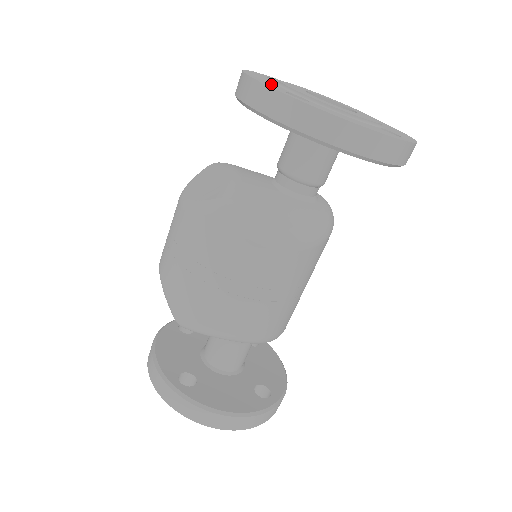
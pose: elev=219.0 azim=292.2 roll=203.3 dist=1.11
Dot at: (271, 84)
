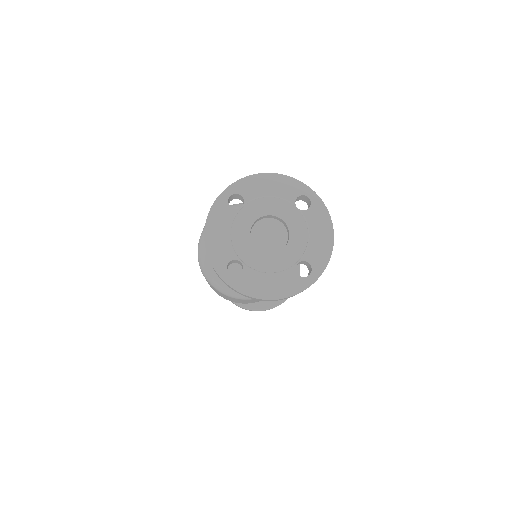
Dot at: (221, 250)
